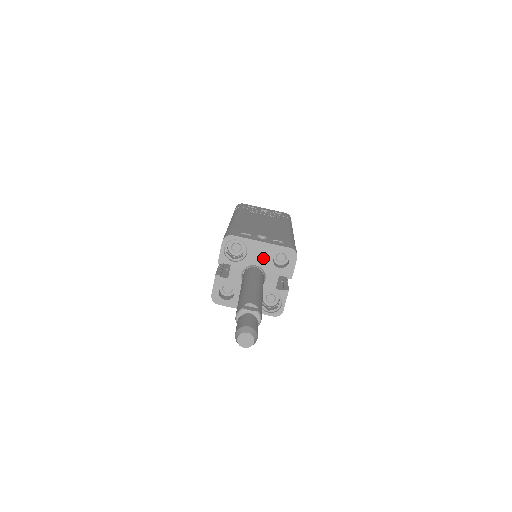
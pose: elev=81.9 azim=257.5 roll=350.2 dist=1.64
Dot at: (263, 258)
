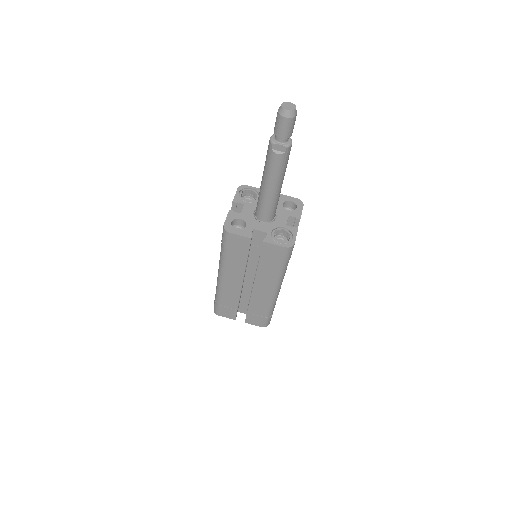
Dot at: occluded
